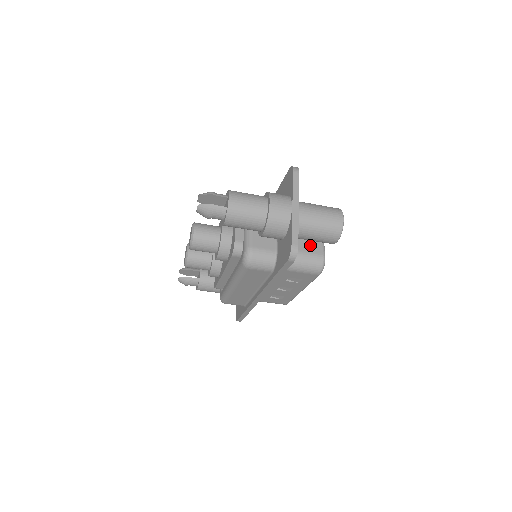
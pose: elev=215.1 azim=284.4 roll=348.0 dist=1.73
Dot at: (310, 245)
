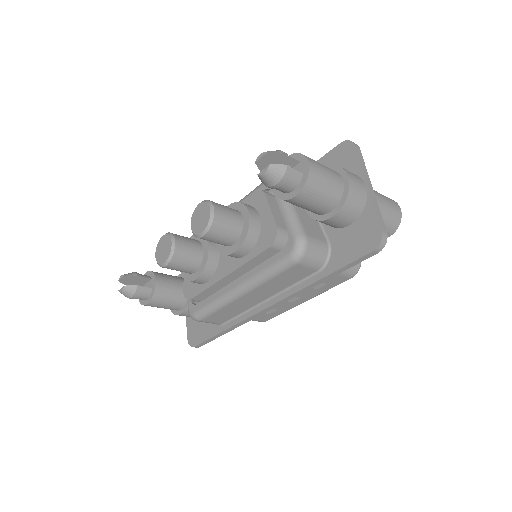
Dot at: occluded
